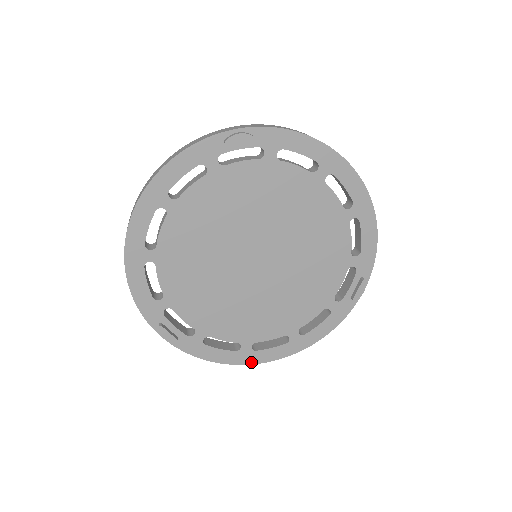
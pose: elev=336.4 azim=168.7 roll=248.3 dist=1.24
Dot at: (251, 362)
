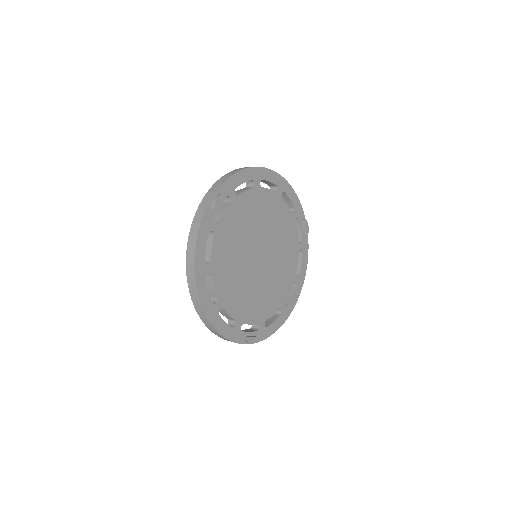
Dot at: (289, 314)
